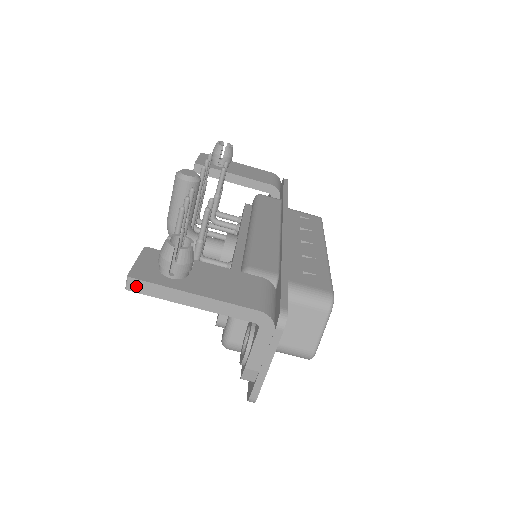
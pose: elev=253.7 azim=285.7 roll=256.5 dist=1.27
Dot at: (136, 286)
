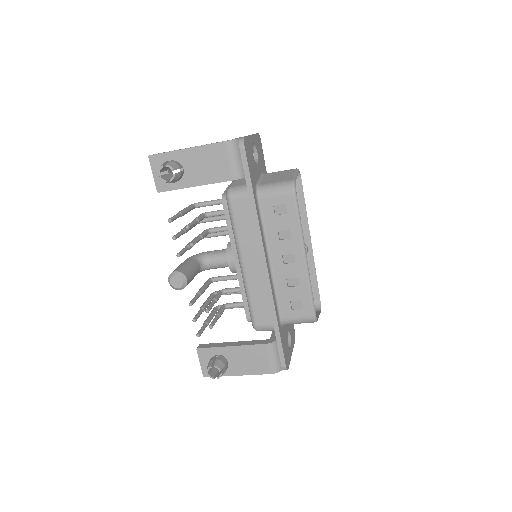
Dot at: occluded
